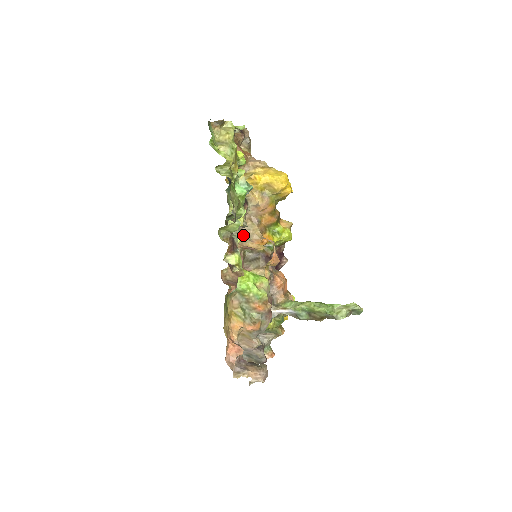
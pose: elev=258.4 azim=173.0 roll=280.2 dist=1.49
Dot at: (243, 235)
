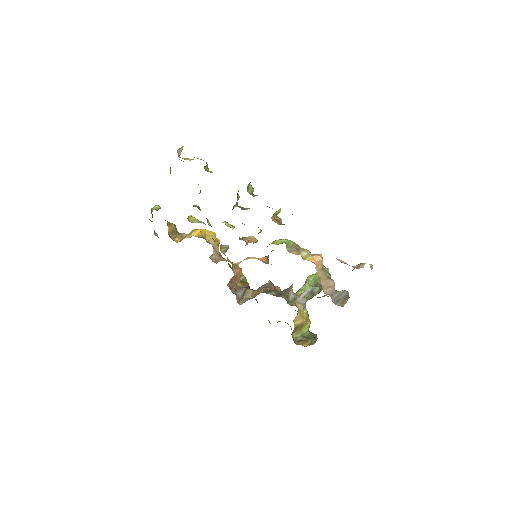
Dot at: occluded
